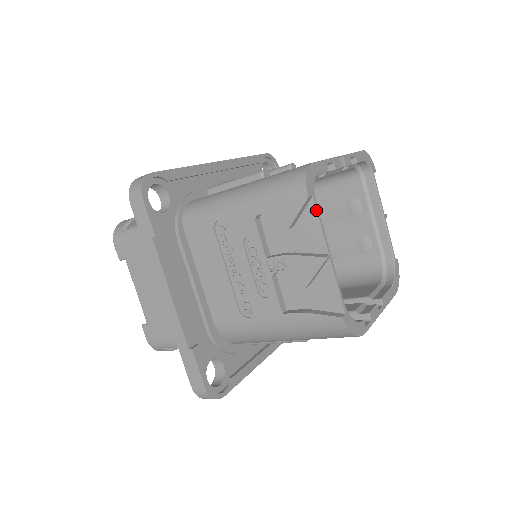
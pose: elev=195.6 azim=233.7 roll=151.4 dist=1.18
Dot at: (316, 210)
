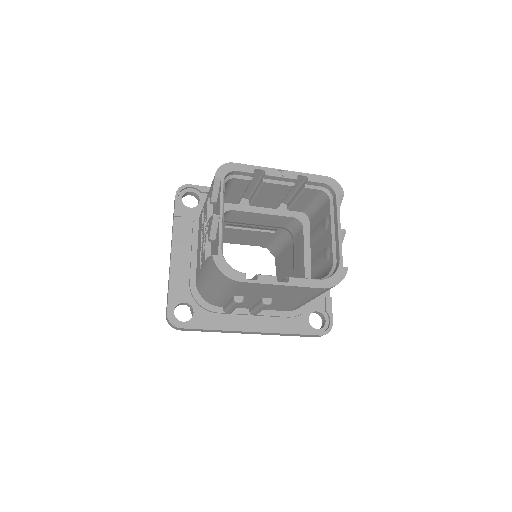
Dot at: (220, 187)
